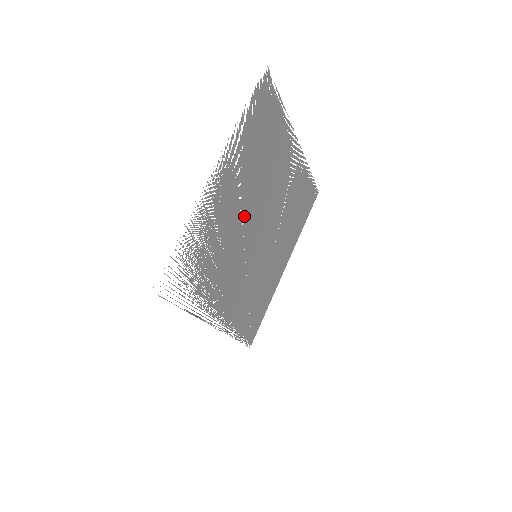
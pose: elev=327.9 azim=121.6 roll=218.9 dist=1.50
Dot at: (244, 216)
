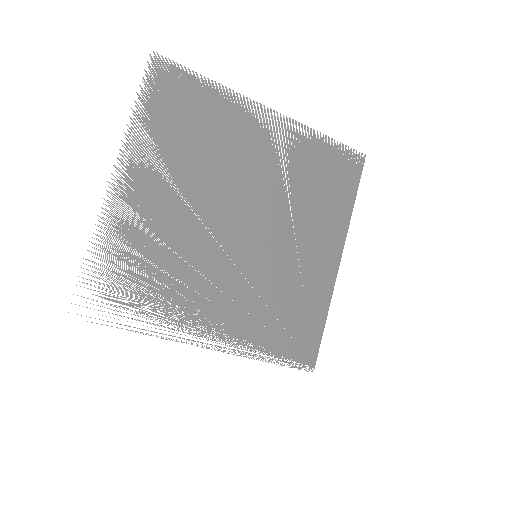
Dot at: (202, 214)
